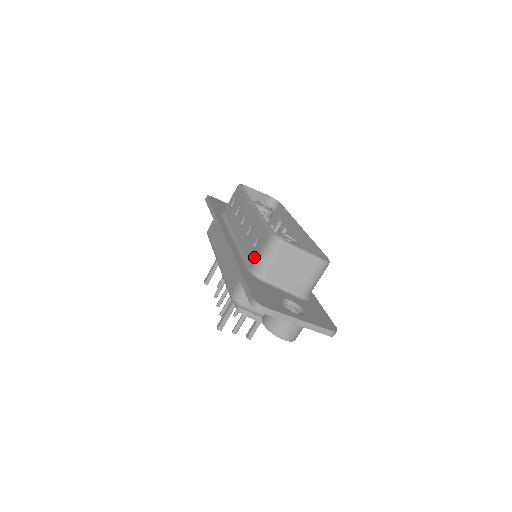
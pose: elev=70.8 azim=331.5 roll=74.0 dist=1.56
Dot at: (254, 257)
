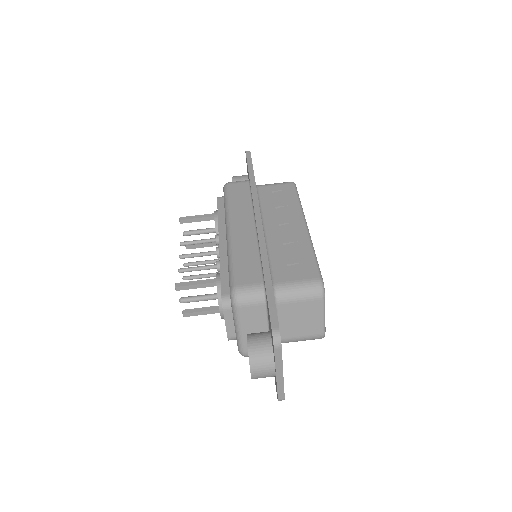
Dot at: (285, 277)
